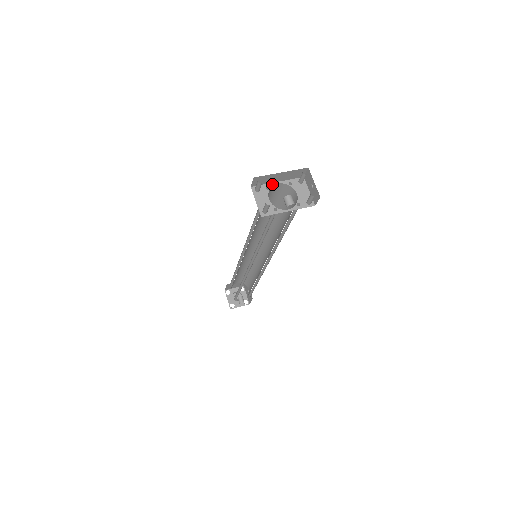
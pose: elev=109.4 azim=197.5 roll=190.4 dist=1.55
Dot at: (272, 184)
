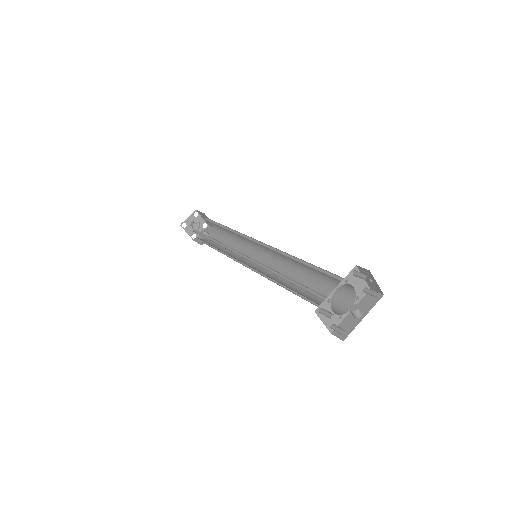
Dot at: (331, 294)
